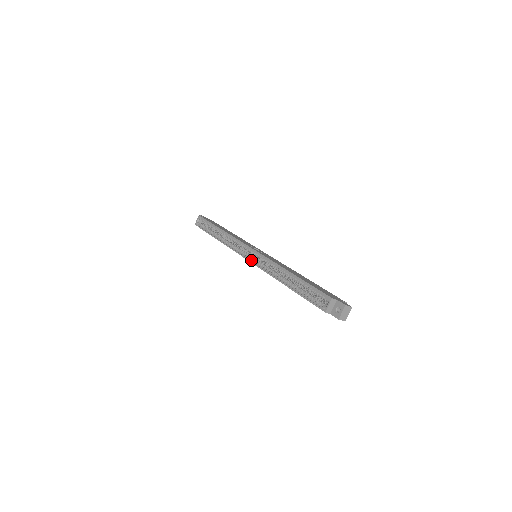
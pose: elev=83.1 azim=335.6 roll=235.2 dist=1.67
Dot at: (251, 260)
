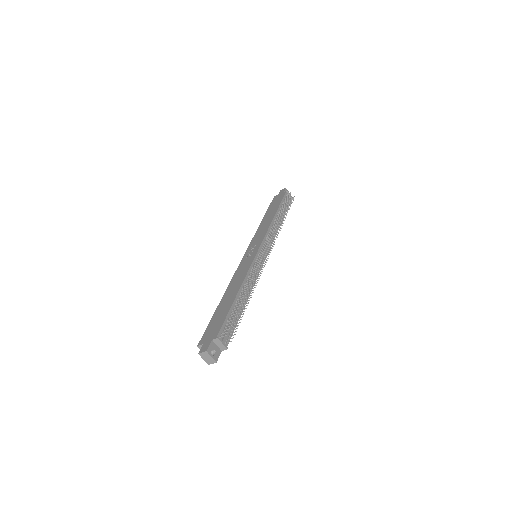
Dot at: occluded
